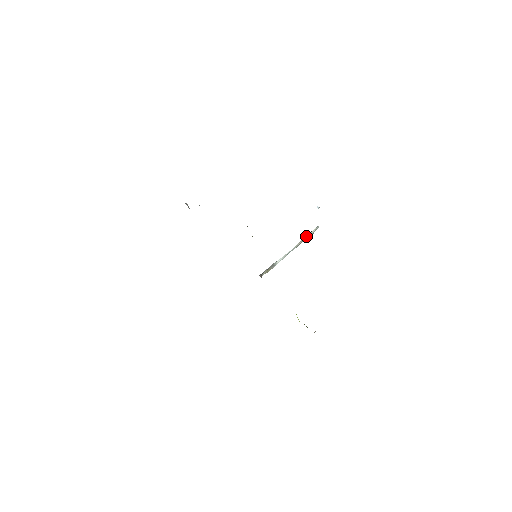
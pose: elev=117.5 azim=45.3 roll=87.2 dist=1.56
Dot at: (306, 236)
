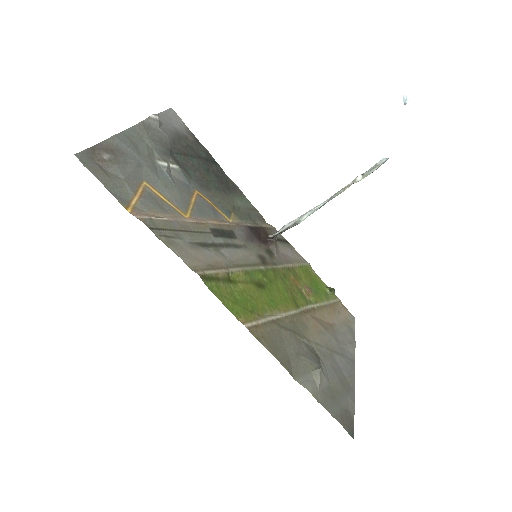
Dot at: (359, 178)
